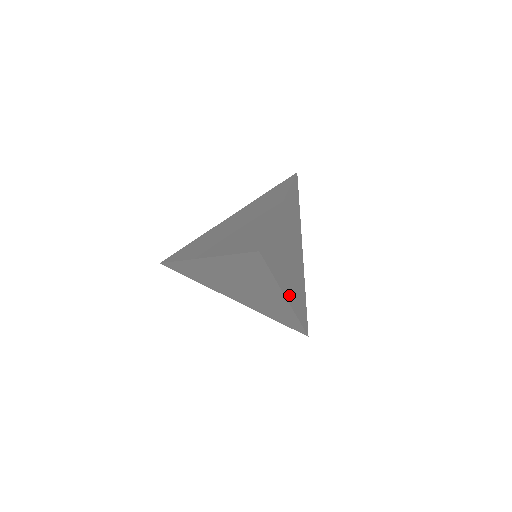
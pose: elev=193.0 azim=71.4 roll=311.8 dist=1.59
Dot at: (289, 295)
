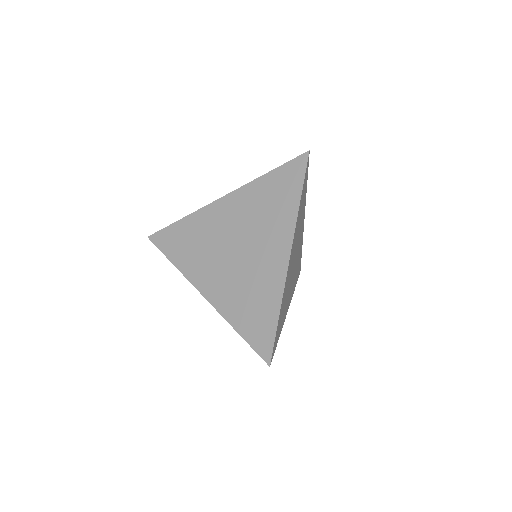
Dot at: (289, 302)
